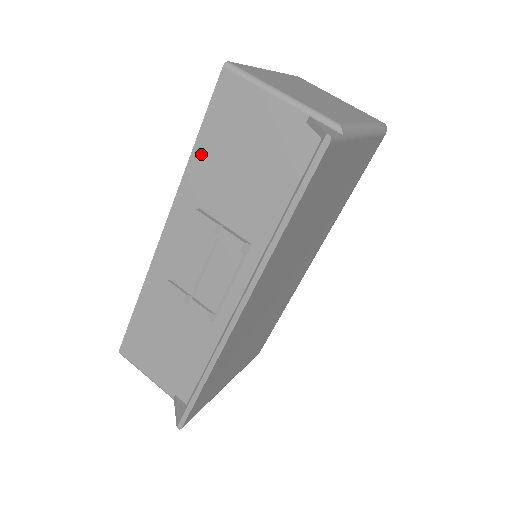
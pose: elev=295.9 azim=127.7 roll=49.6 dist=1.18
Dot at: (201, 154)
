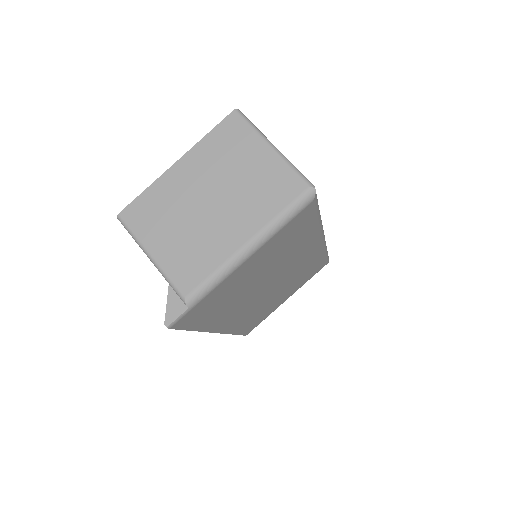
Dot at: occluded
